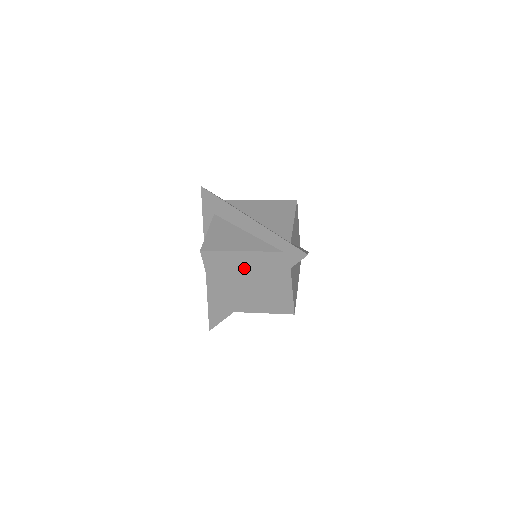
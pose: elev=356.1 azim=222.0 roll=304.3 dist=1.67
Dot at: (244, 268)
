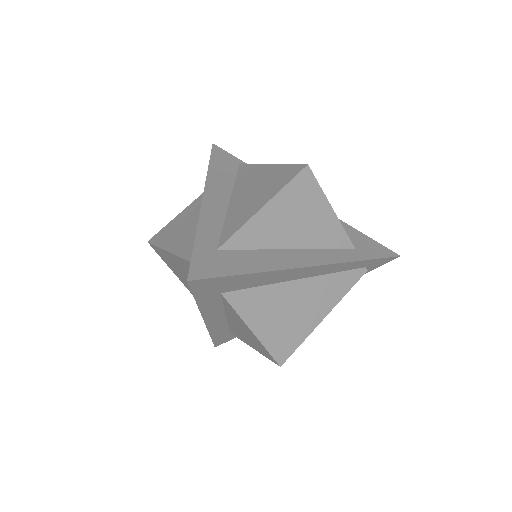
Dot at: occluded
